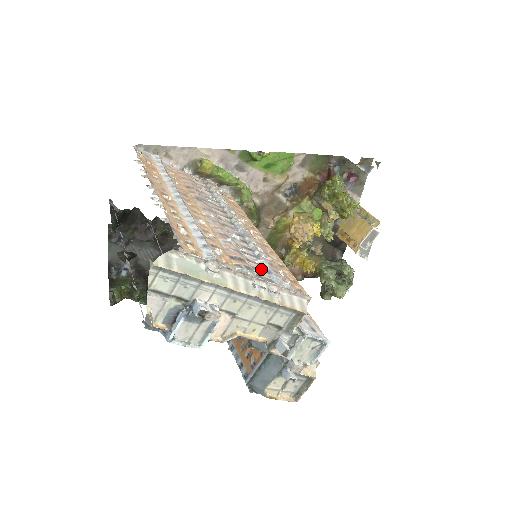
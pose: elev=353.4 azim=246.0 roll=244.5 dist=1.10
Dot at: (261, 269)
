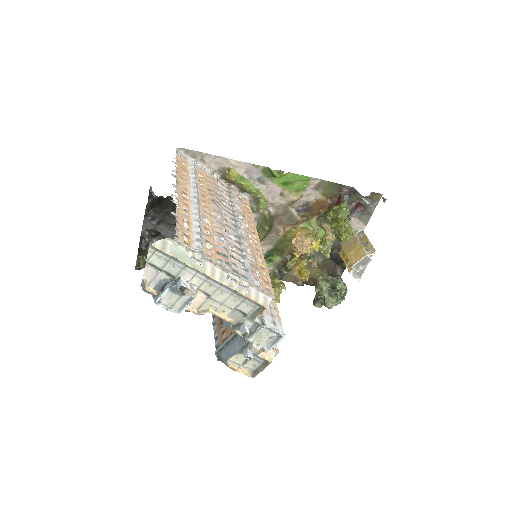
Dot at: (241, 266)
